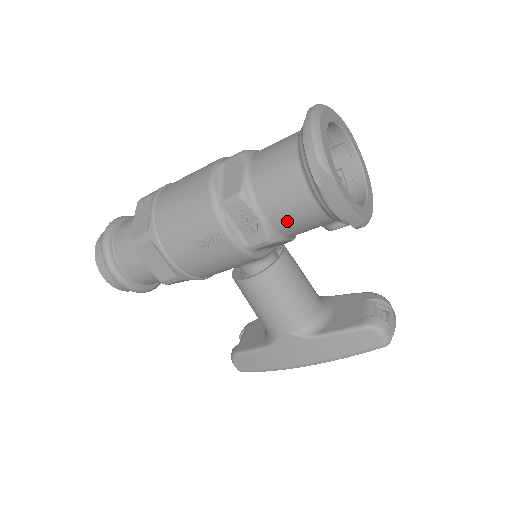
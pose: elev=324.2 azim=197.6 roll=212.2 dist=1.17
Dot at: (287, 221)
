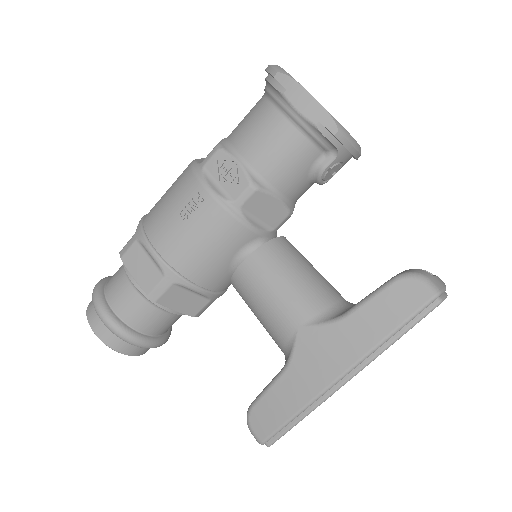
Dot at: (266, 156)
